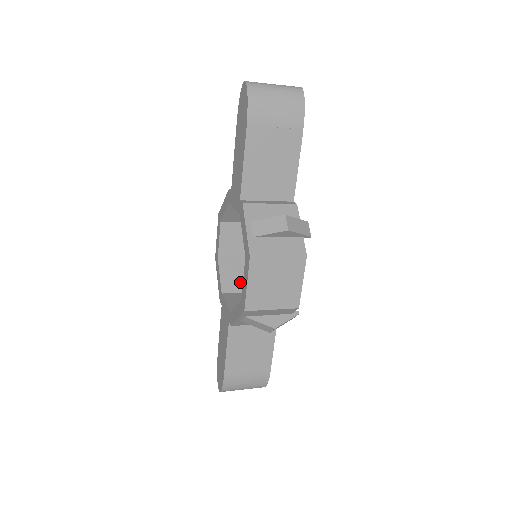
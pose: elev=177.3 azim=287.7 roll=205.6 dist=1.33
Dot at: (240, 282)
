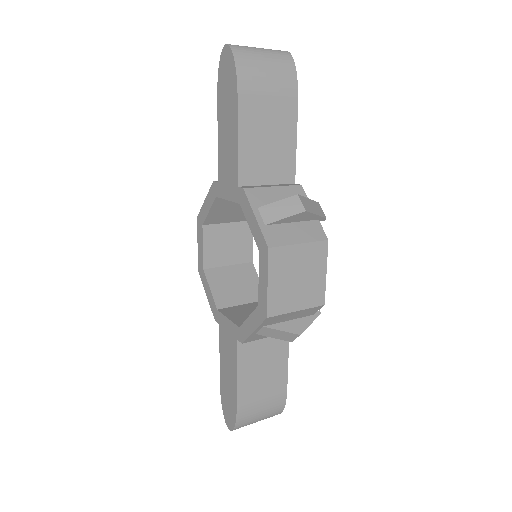
Dot at: (235, 293)
